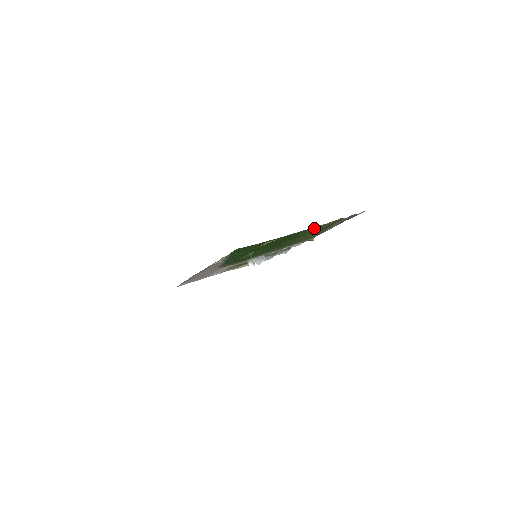
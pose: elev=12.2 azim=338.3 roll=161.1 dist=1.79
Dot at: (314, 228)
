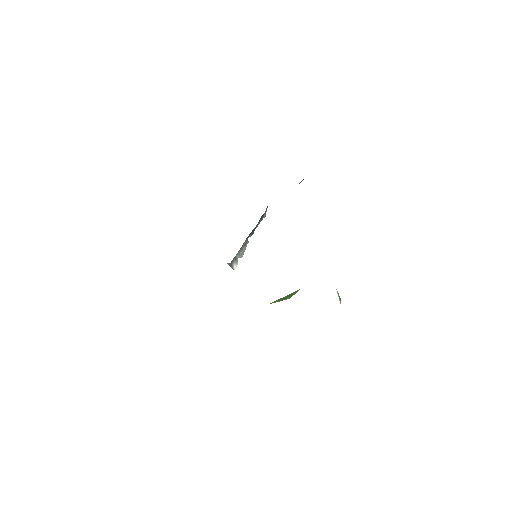
Dot at: occluded
